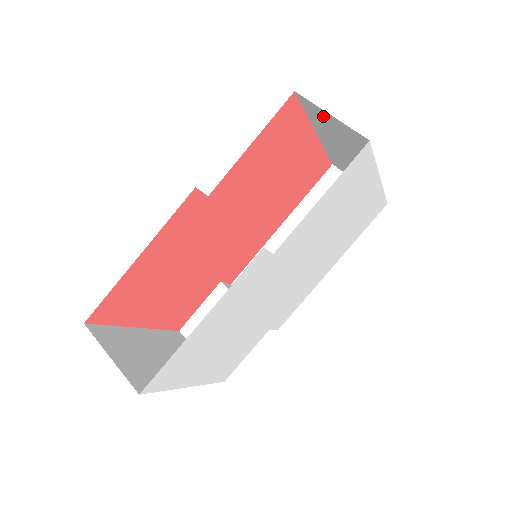
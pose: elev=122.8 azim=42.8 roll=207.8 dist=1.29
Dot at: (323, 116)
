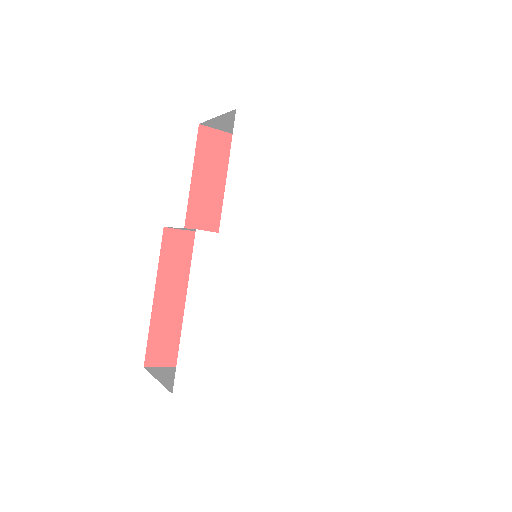
Dot at: (223, 123)
